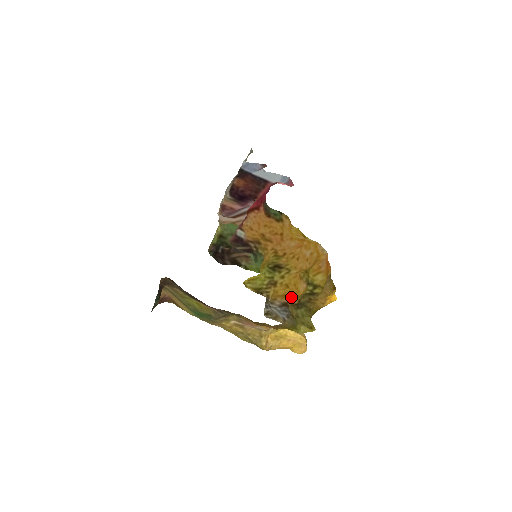
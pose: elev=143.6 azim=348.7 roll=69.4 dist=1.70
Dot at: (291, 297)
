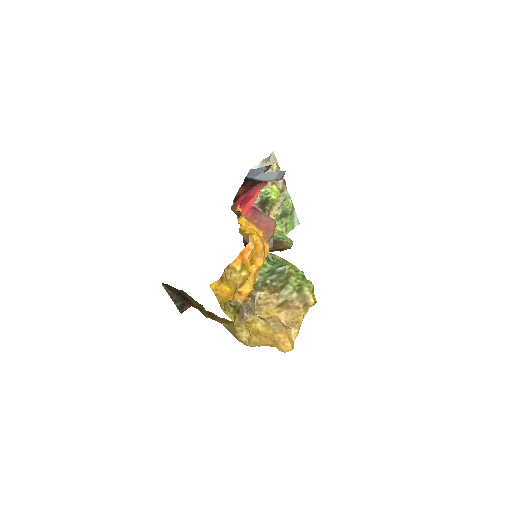
Dot at: occluded
